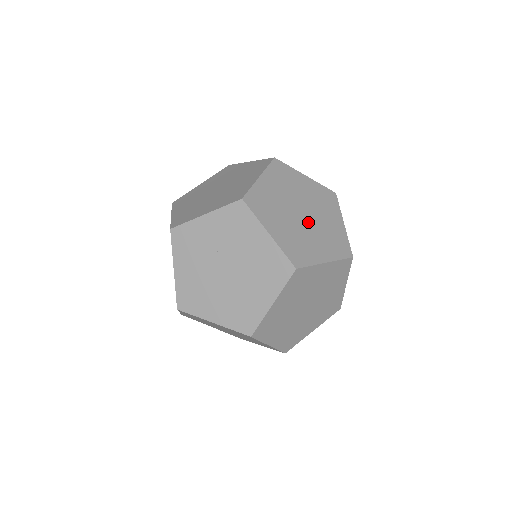
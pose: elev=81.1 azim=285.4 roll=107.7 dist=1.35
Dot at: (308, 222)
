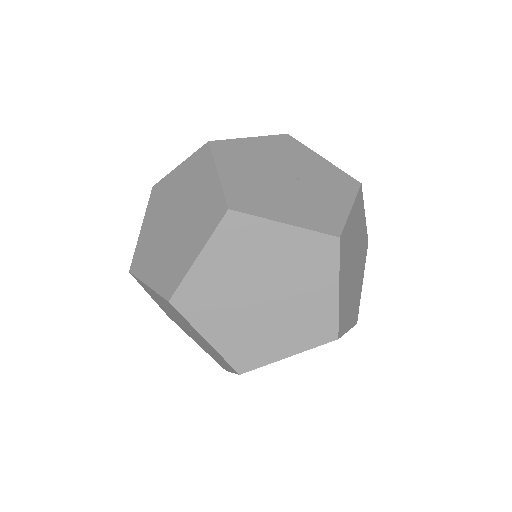
Dot at: occluded
